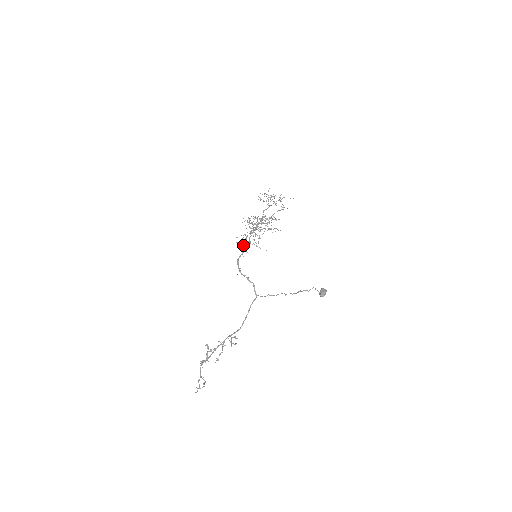
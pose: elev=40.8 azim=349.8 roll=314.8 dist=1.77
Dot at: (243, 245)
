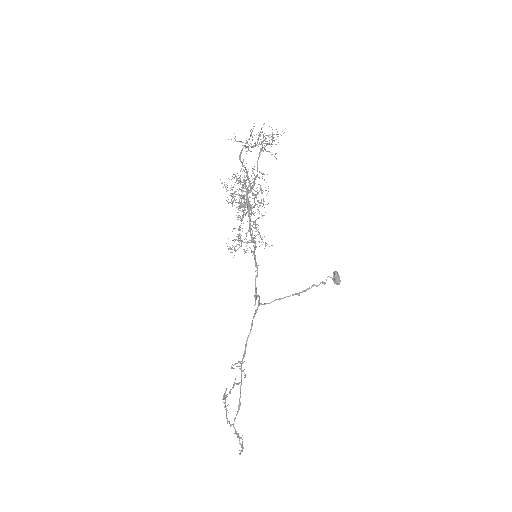
Dot at: (236, 246)
